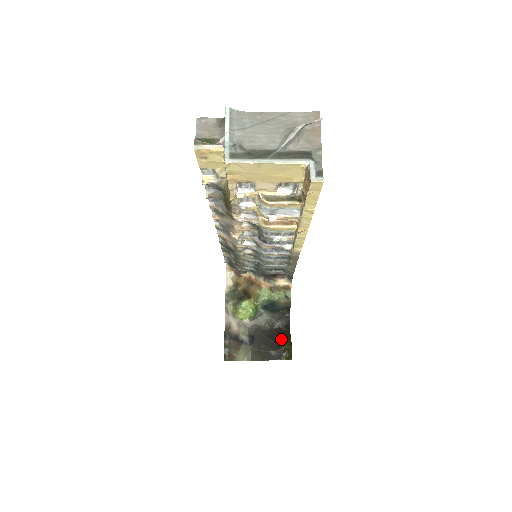
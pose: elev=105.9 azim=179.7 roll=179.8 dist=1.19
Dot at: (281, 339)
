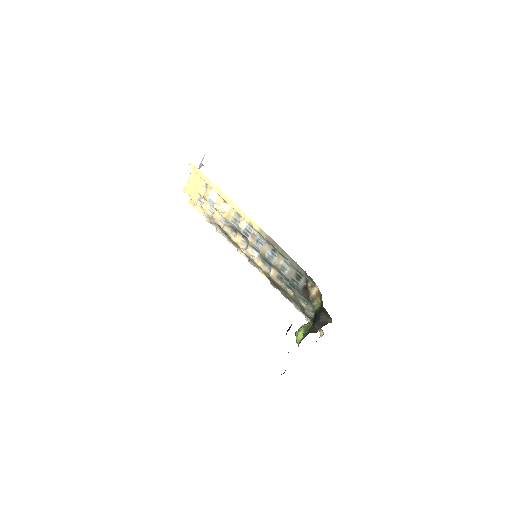
Dot at: occluded
